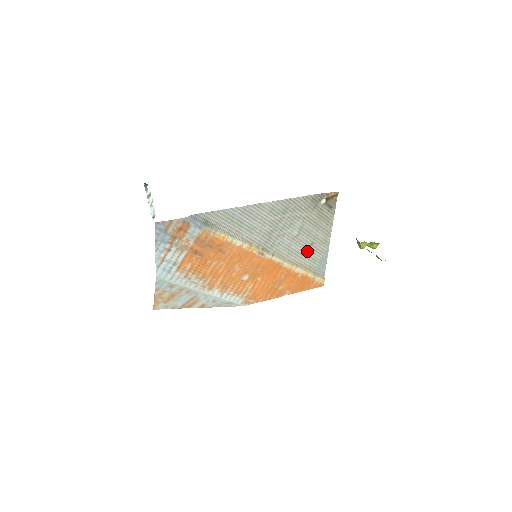
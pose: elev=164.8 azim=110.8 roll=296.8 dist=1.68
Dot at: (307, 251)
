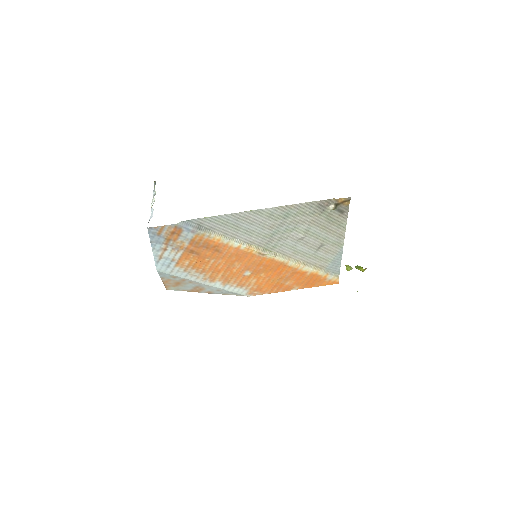
Dot at: (316, 252)
